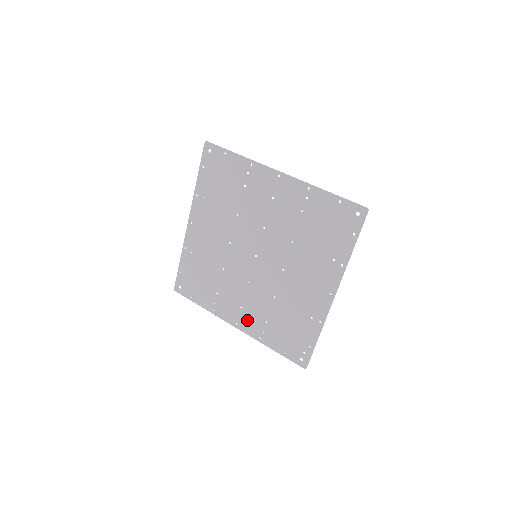
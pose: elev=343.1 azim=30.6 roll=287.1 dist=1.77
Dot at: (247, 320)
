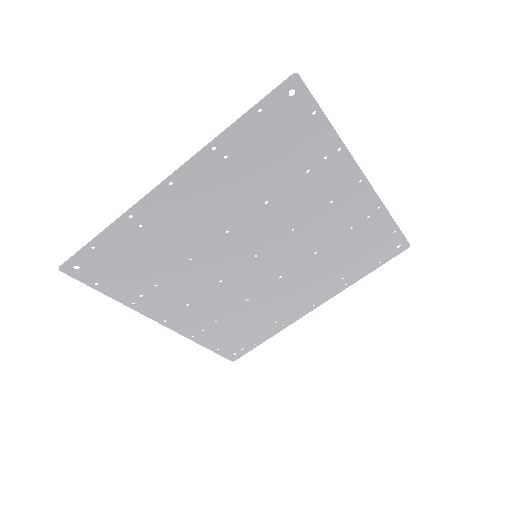
Dot at: (188, 319)
